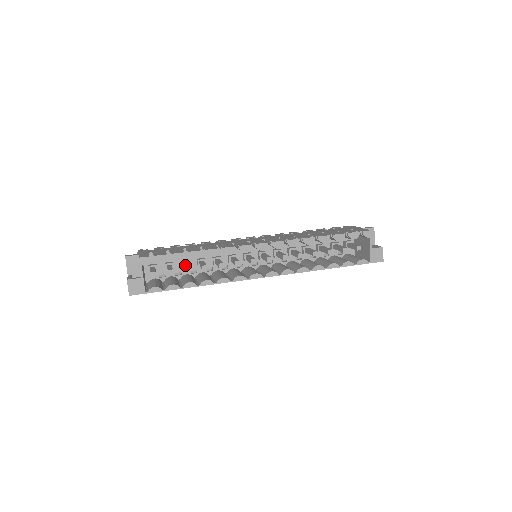
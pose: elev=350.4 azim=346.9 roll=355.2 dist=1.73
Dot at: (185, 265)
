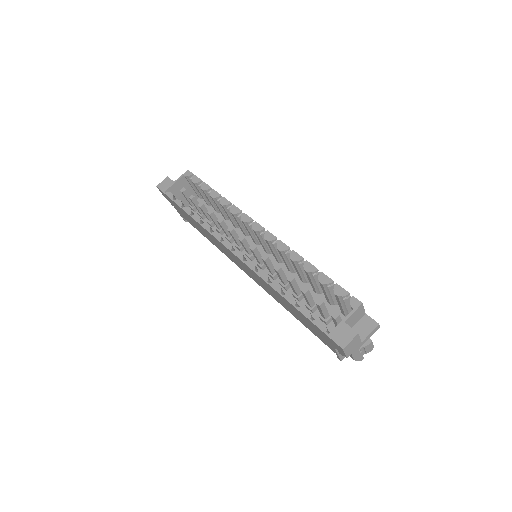
Dot at: occluded
